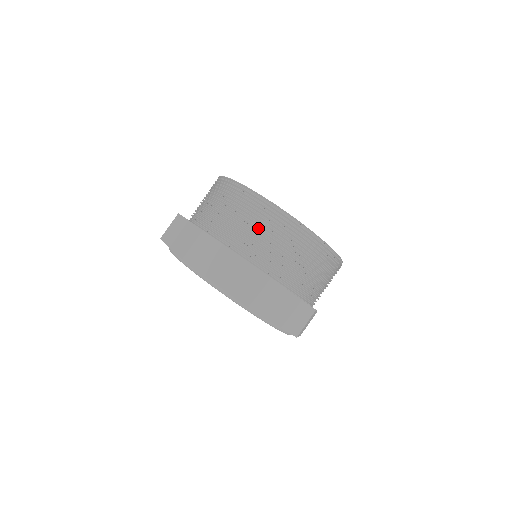
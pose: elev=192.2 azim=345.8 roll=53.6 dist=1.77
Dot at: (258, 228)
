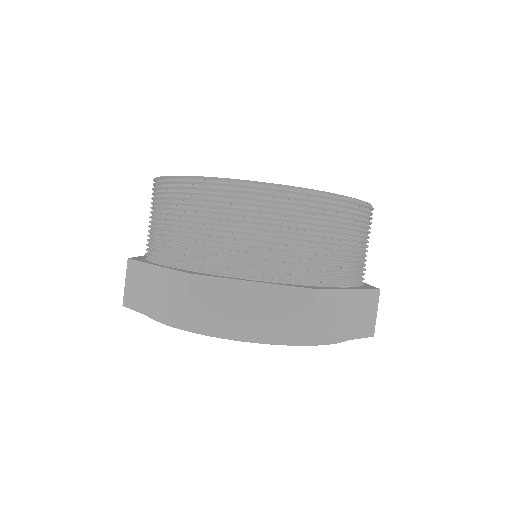
Dot at: (172, 218)
